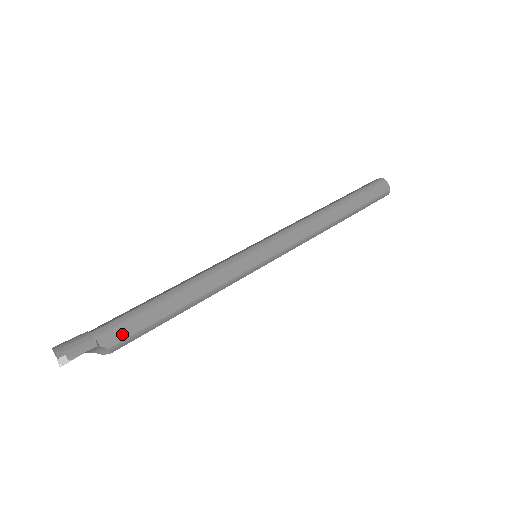
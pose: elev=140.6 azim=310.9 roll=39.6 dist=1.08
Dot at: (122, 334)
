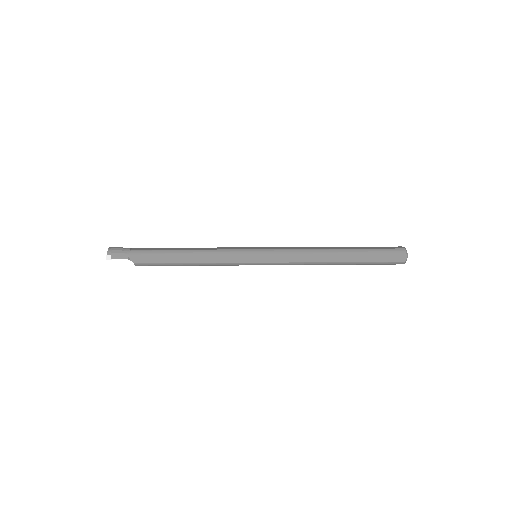
Dot at: (144, 260)
